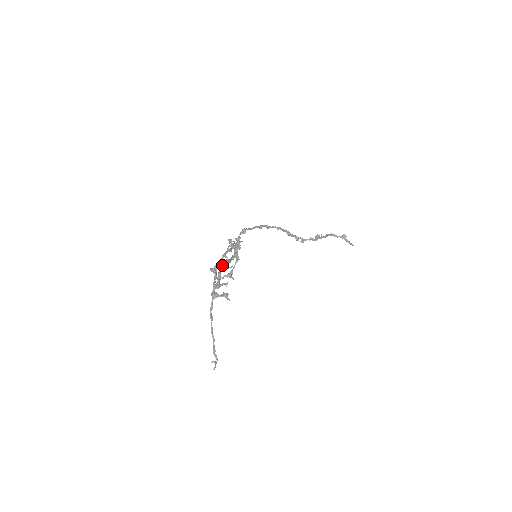
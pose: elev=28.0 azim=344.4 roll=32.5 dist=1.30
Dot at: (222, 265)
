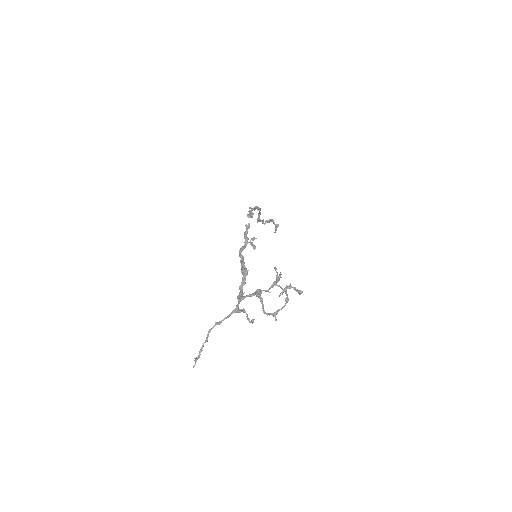
Dot at: occluded
